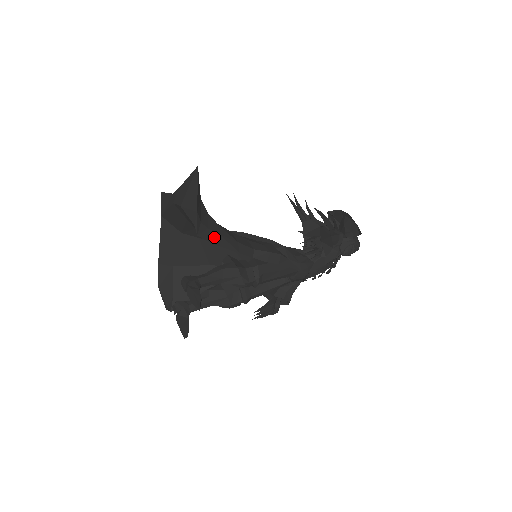
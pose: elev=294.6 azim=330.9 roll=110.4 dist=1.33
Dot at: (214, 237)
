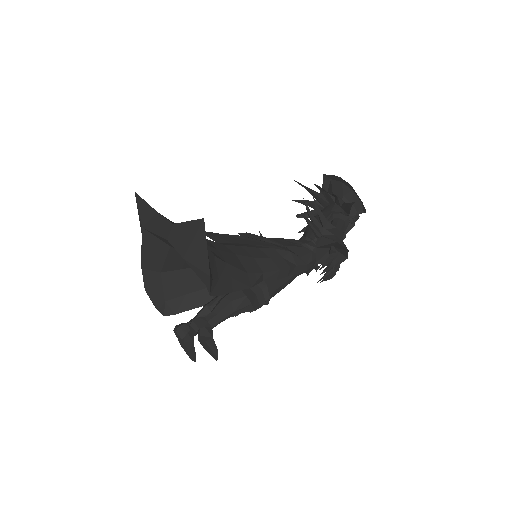
Dot at: (226, 285)
